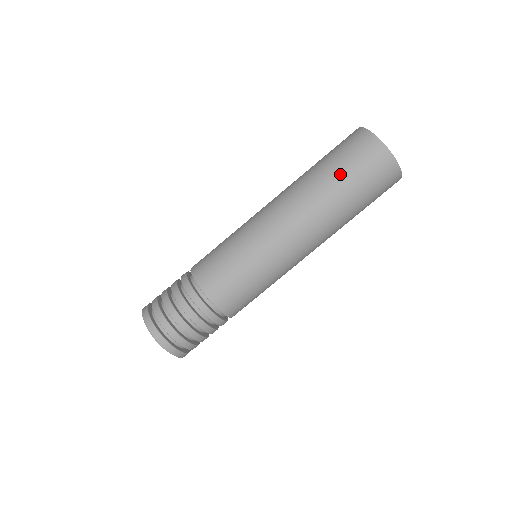
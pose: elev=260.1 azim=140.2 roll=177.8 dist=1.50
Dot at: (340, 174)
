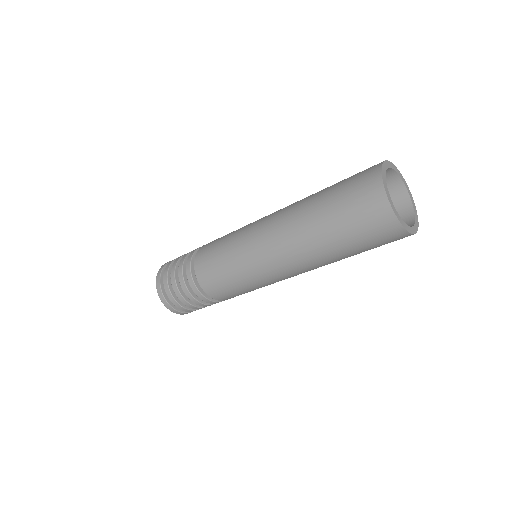
Dot at: (337, 227)
